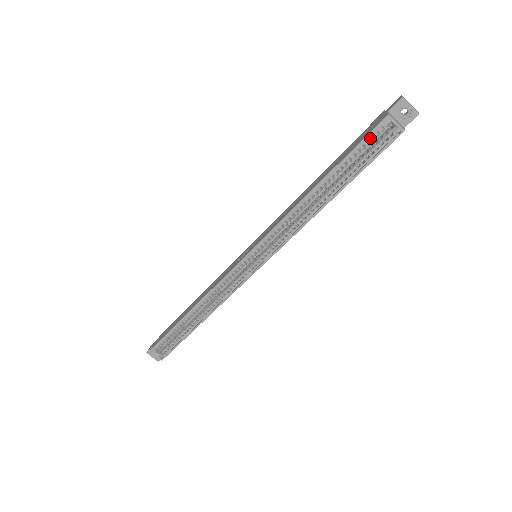
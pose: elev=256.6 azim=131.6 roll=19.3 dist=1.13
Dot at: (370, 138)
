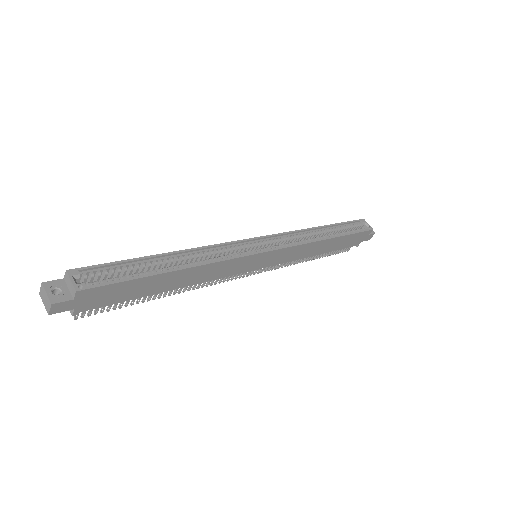
Dot at: (354, 224)
